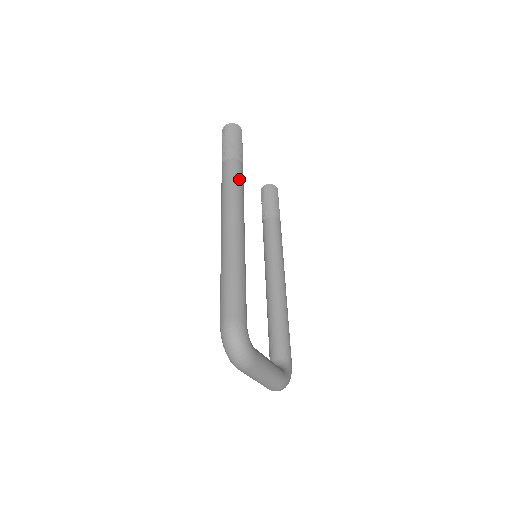
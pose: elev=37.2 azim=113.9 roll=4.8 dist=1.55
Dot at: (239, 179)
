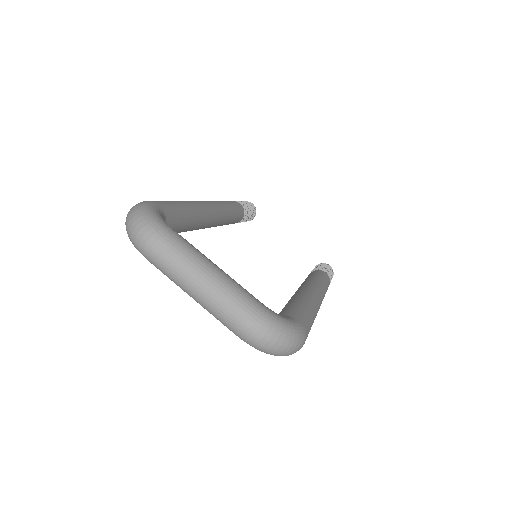
Dot at: (227, 201)
